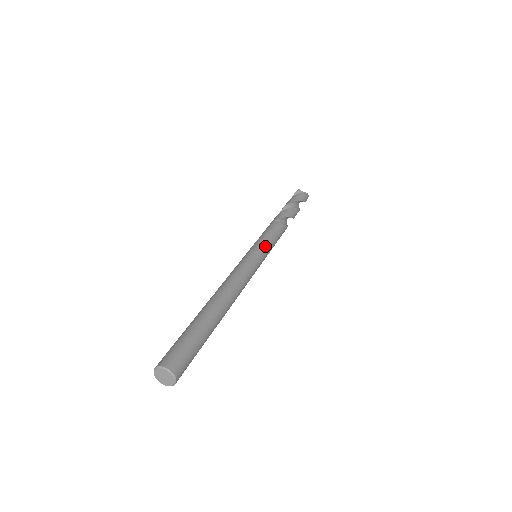
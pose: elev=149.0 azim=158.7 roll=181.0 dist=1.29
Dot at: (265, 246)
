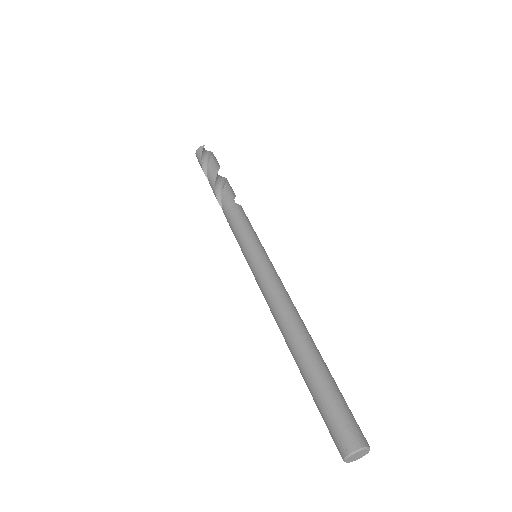
Dot at: occluded
